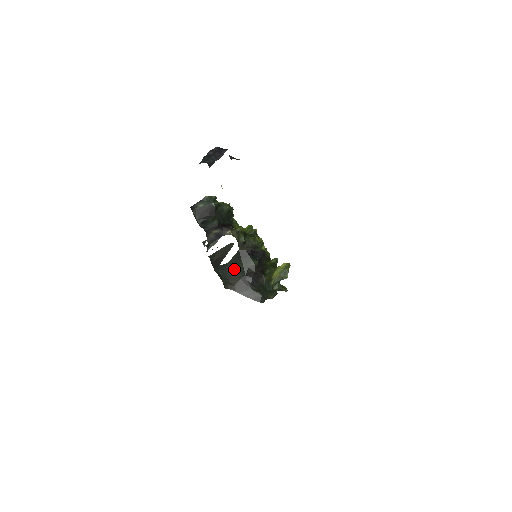
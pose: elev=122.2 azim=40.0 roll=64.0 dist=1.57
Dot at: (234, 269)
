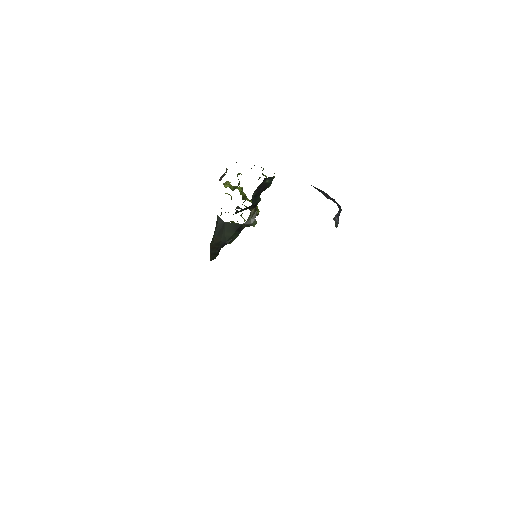
Dot at: (224, 231)
